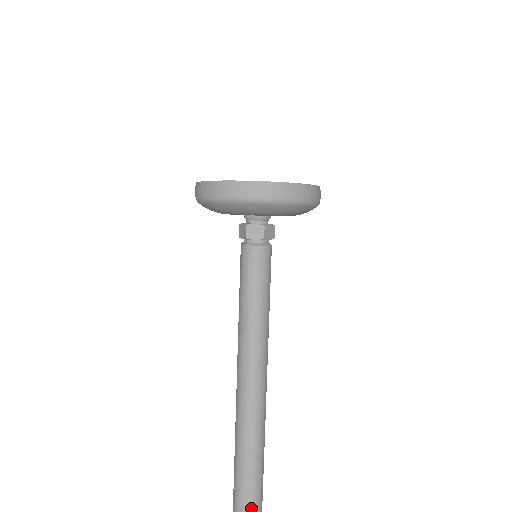
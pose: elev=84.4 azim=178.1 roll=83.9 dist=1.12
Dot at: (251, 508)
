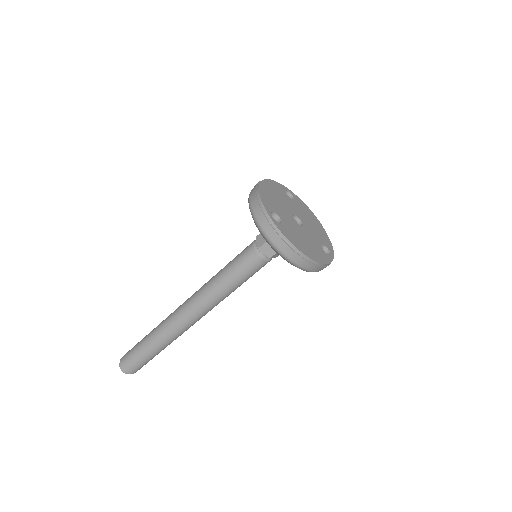
Dot at: occluded
